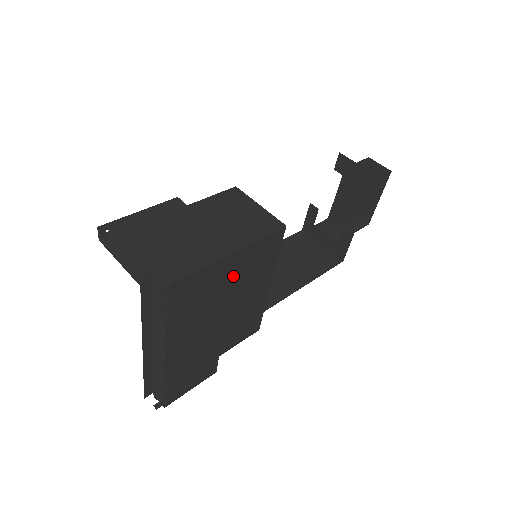
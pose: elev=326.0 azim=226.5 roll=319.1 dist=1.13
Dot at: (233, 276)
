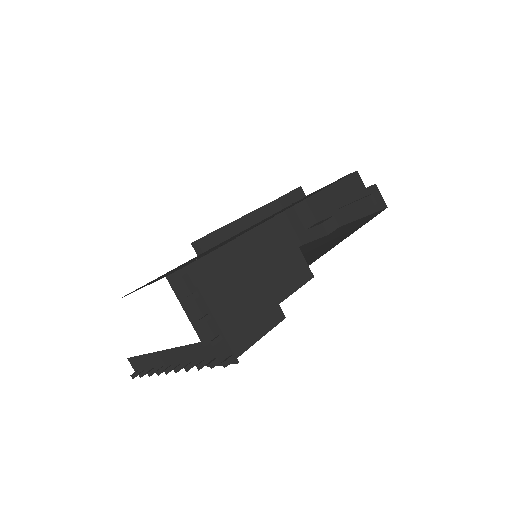
Dot at: occluded
